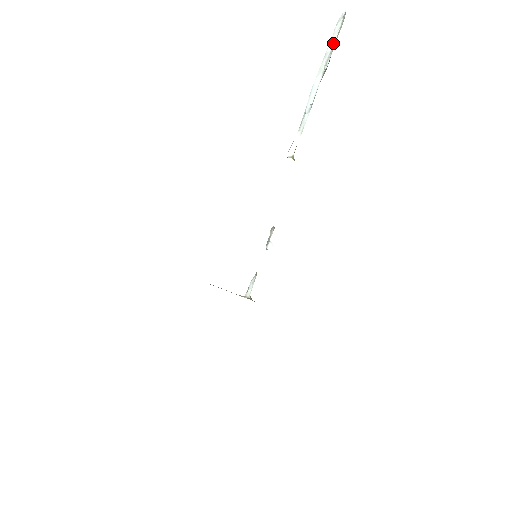
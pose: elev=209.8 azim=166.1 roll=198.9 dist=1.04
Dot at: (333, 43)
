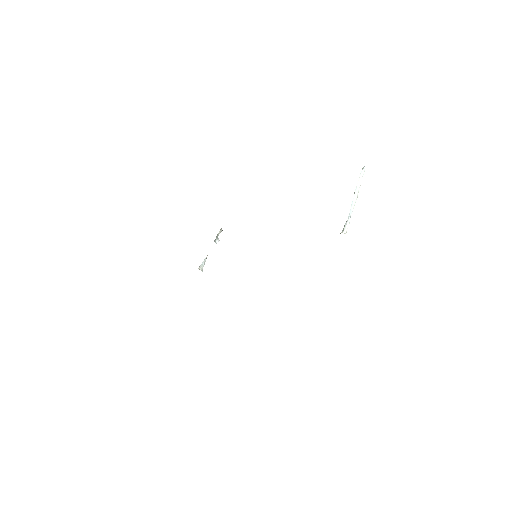
Dot at: occluded
